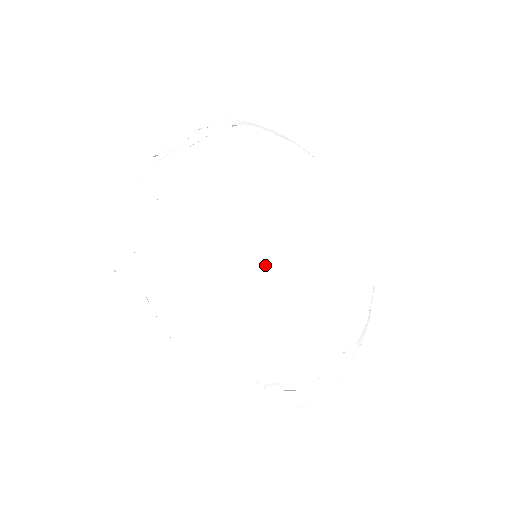
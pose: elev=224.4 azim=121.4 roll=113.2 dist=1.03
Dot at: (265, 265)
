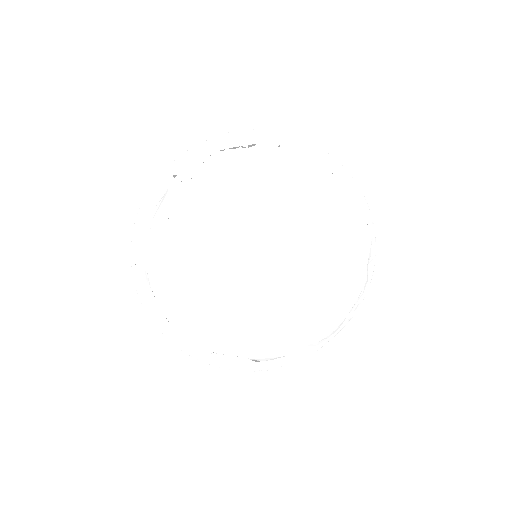
Dot at: (253, 273)
